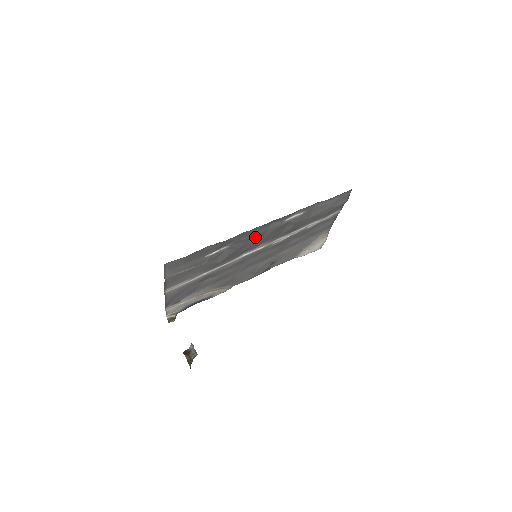
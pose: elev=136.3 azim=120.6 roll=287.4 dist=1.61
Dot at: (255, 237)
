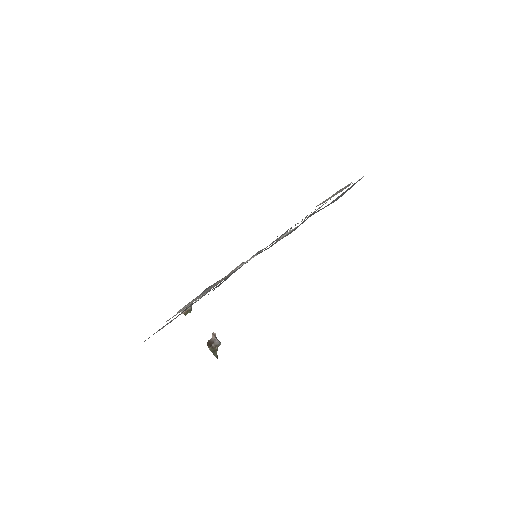
Dot at: occluded
